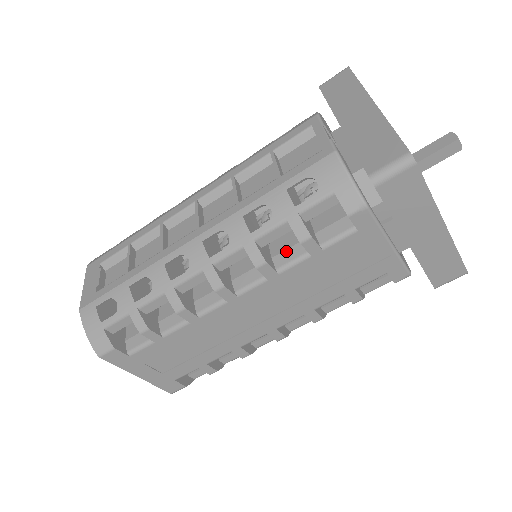
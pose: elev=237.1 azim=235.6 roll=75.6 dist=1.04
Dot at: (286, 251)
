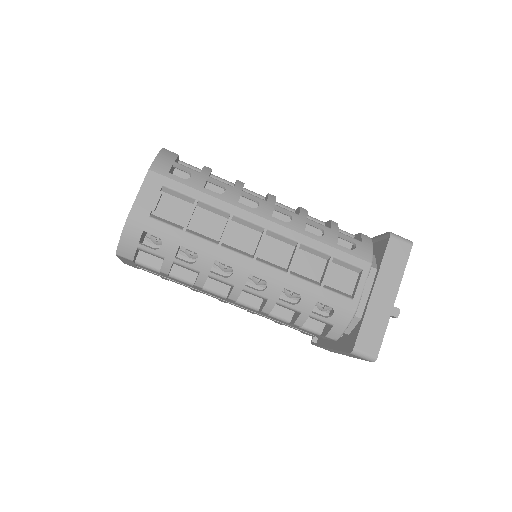
Dot at: (281, 309)
